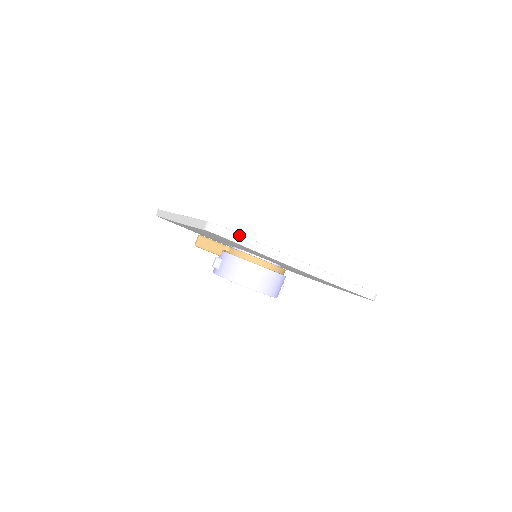
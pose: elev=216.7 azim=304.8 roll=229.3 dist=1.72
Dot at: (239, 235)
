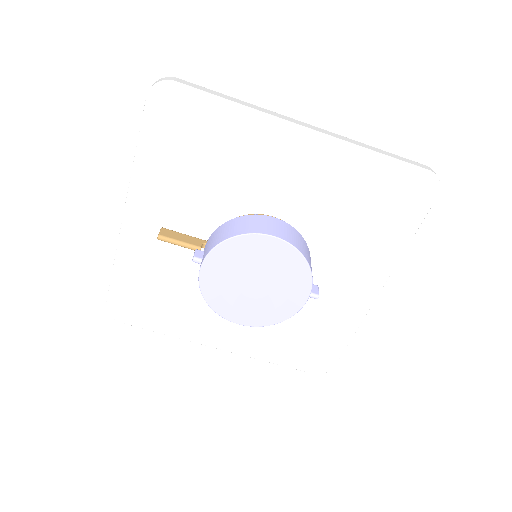
Dot at: (194, 85)
